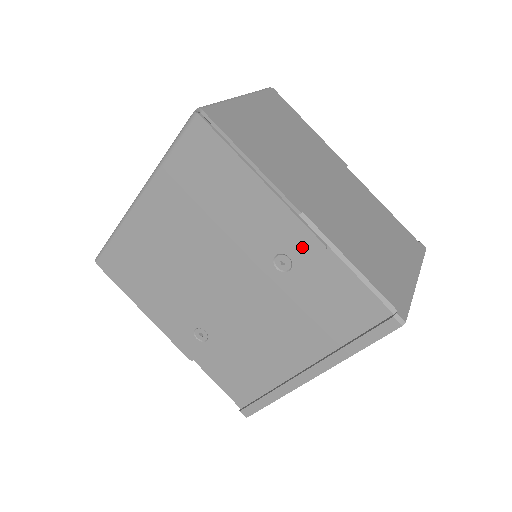
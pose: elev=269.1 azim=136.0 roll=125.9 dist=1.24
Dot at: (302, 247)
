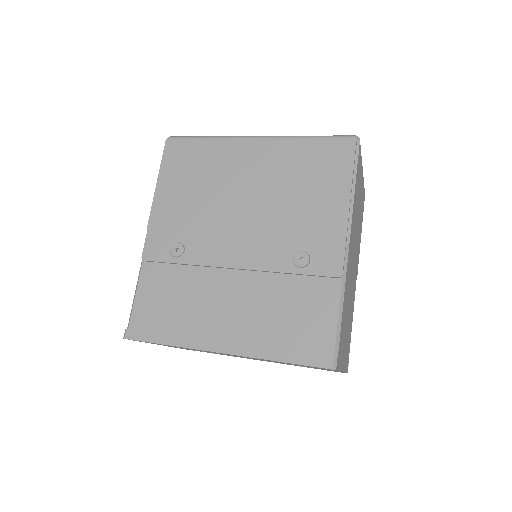
Dot at: (327, 262)
